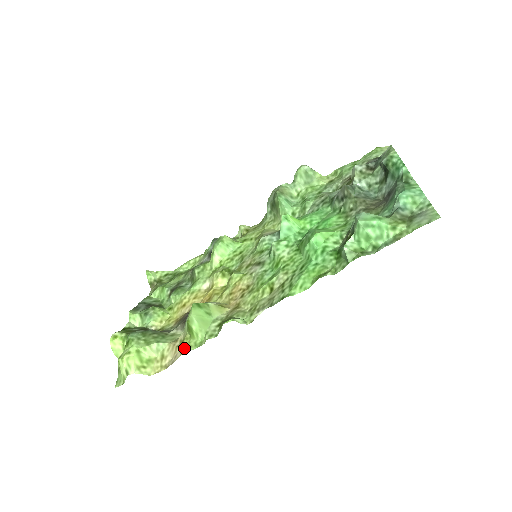
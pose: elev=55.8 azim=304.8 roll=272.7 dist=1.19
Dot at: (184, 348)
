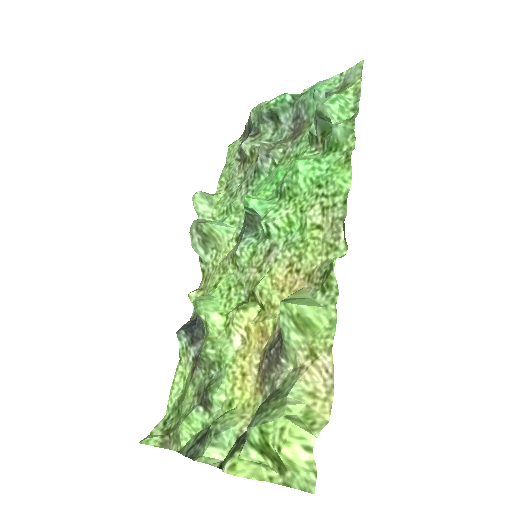
Dot at: (324, 347)
